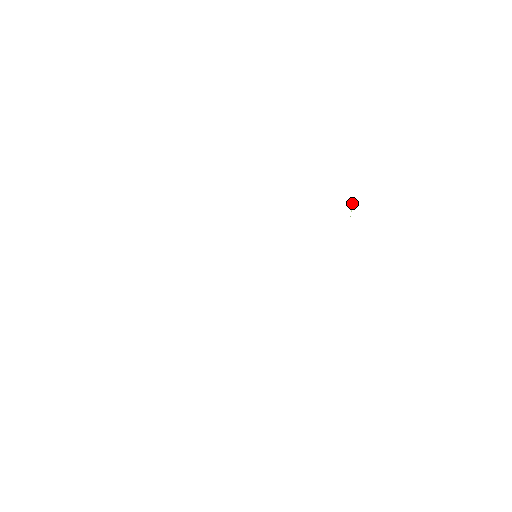
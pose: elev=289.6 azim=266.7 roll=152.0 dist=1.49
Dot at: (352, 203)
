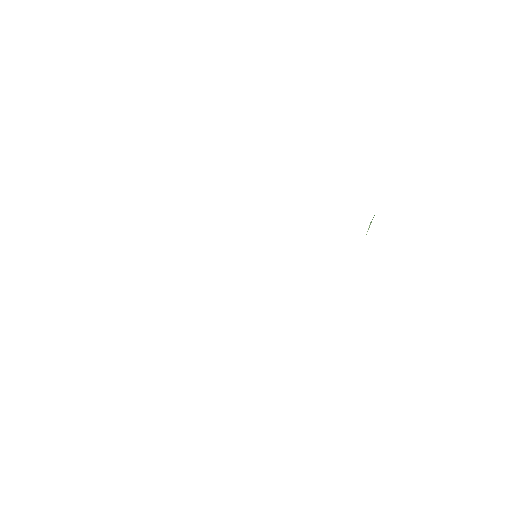
Dot at: (370, 222)
